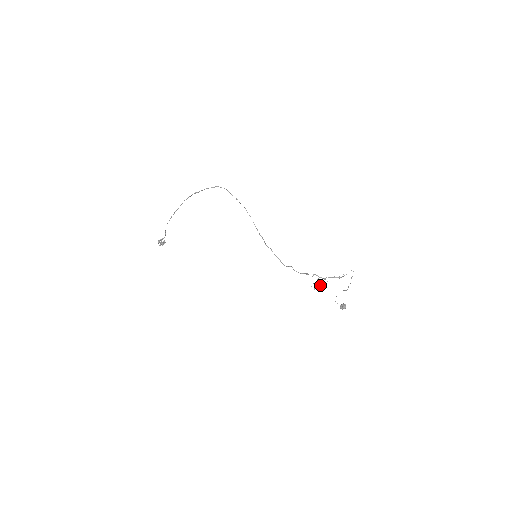
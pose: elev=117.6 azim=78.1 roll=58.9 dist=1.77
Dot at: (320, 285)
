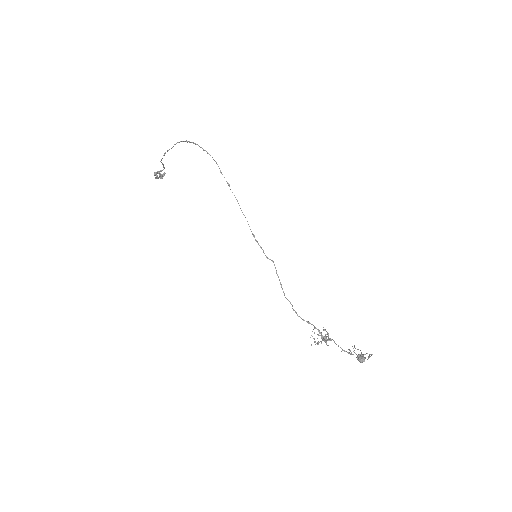
Dot at: (323, 340)
